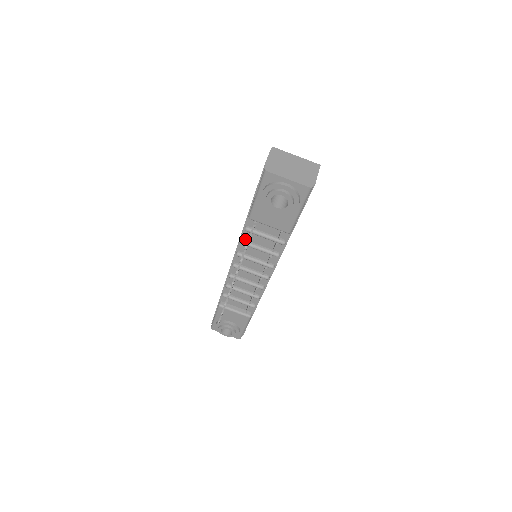
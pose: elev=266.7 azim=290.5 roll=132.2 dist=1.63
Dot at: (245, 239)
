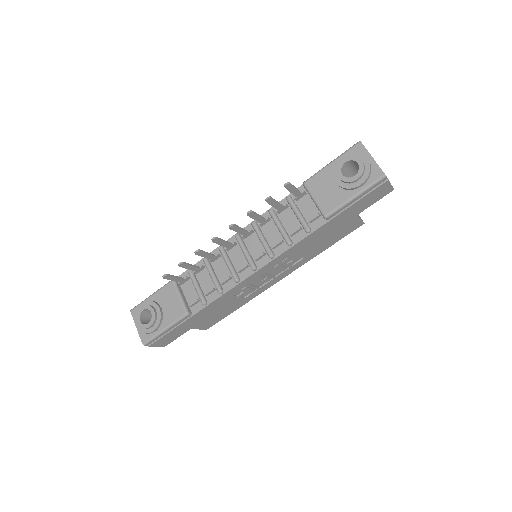
Dot at: (275, 211)
